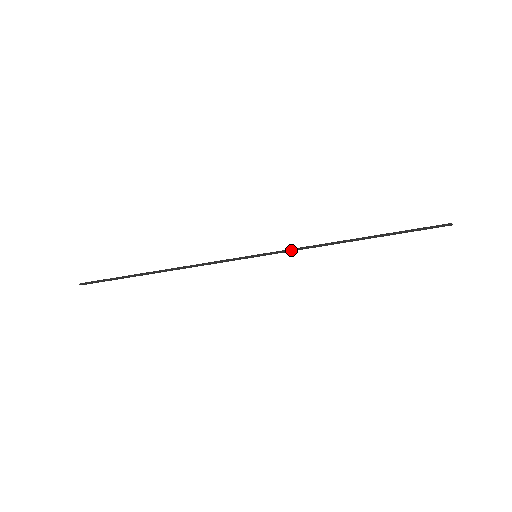
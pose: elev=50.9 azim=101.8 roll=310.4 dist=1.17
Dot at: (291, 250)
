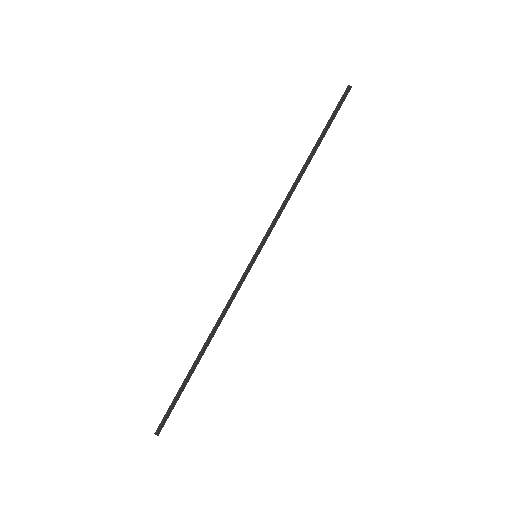
Dot at: (272, 222)
